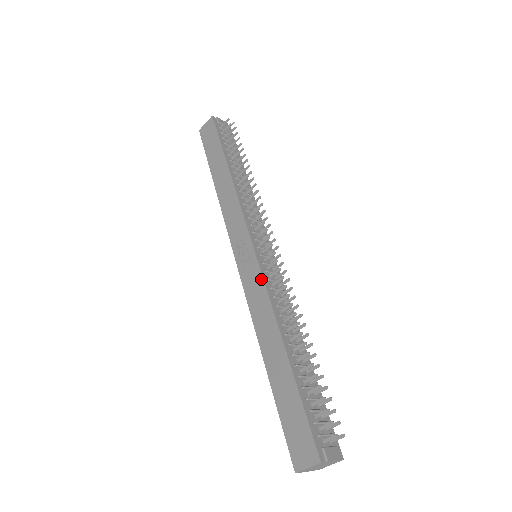
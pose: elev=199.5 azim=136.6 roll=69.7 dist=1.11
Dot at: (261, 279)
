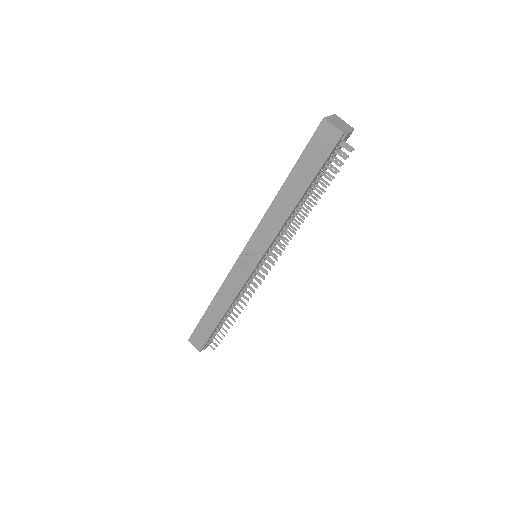
Dot at: (243, 284)
